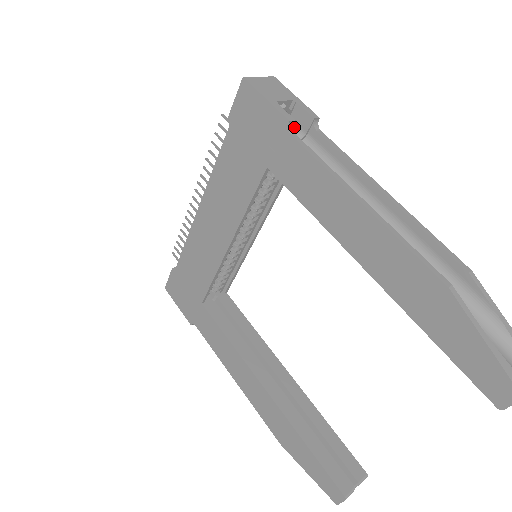
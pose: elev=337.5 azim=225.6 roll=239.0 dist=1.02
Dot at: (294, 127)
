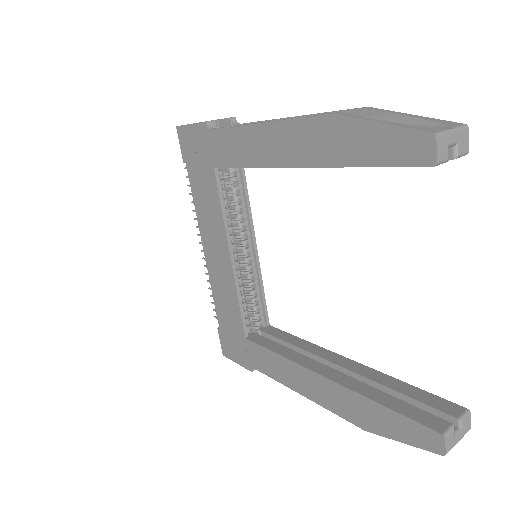
Dot at: occluded
